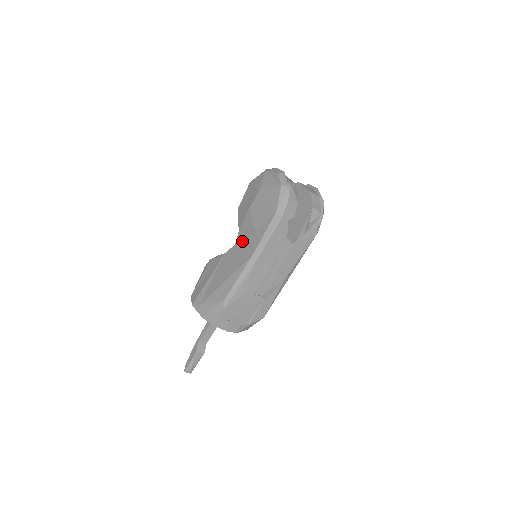
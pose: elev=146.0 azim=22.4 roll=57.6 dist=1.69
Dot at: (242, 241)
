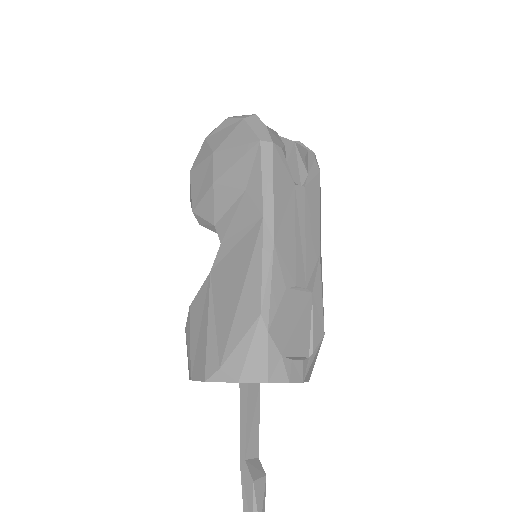
Dot at: (230, 225)
